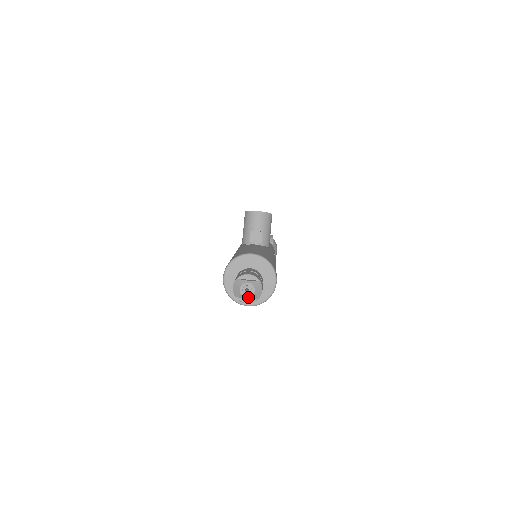
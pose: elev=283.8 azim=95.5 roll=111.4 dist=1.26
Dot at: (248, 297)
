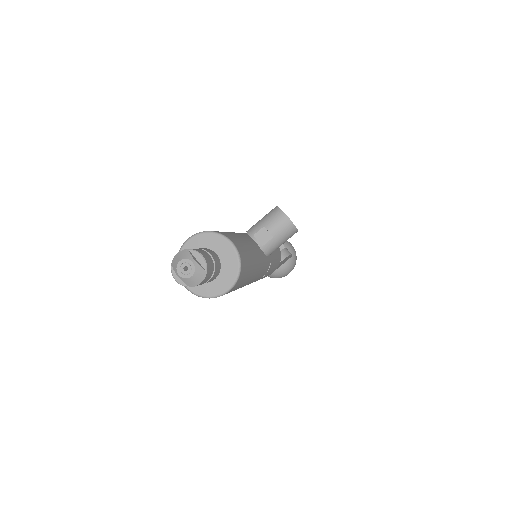
Dot at: (181, 276)
